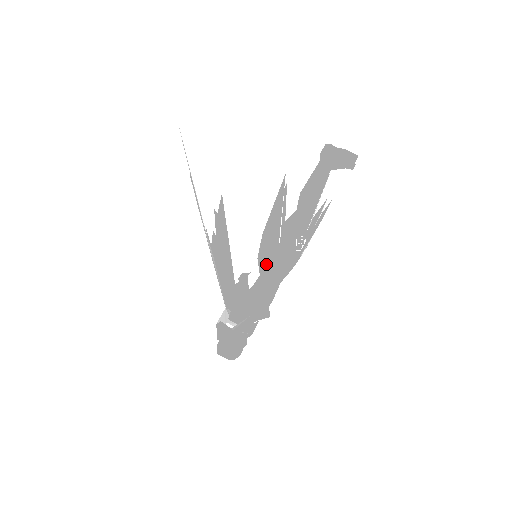
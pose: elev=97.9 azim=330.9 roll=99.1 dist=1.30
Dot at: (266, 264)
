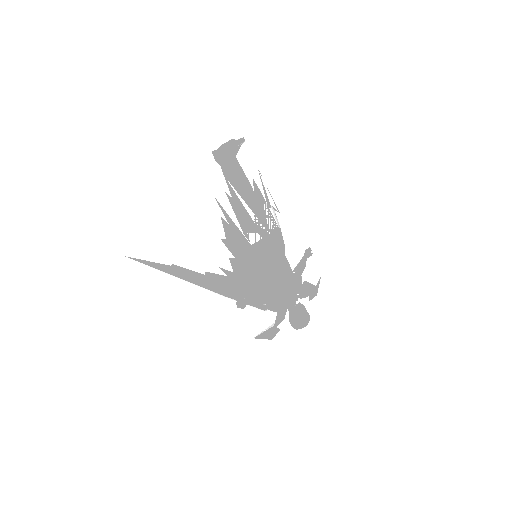
Dot at: (260, 261)
